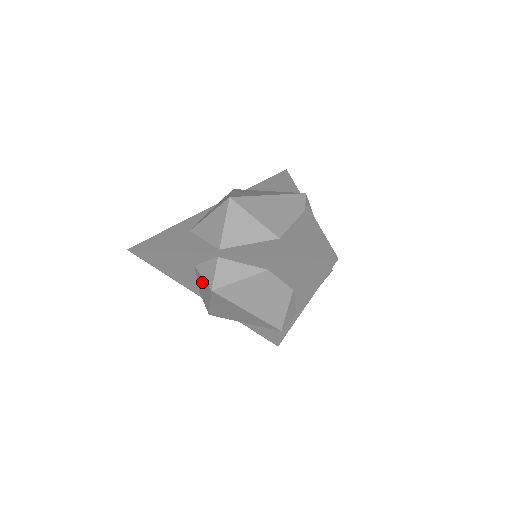
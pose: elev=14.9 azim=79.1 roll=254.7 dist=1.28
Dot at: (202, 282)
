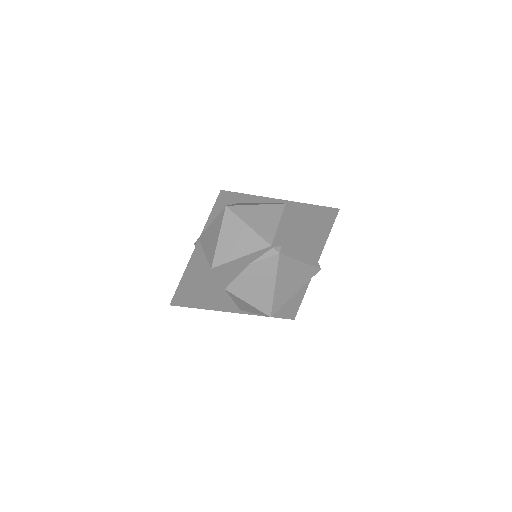
Dot at: occluded
